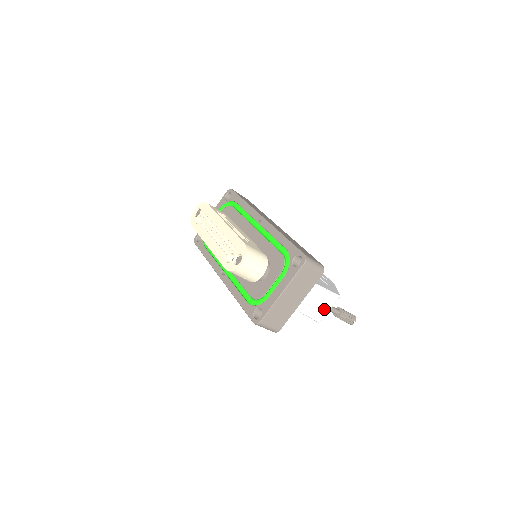
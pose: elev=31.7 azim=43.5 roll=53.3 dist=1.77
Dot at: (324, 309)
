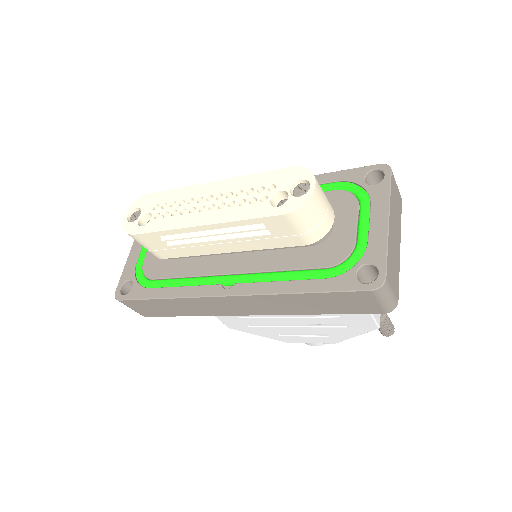
Dot at: occluded
